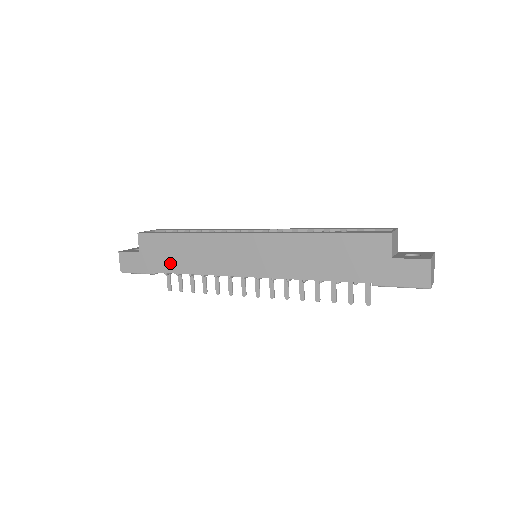
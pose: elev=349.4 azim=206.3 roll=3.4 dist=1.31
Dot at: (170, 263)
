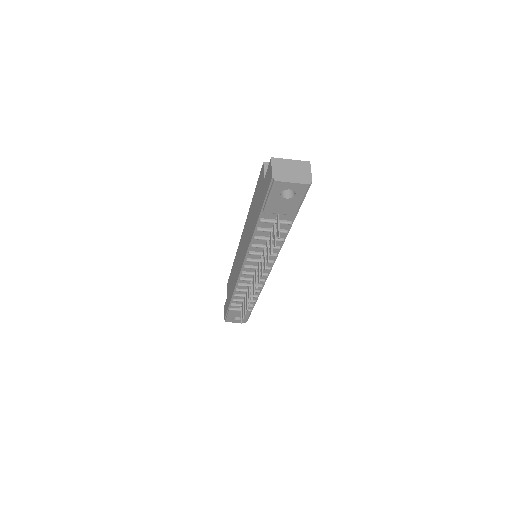
Dot at: (230, 293)
